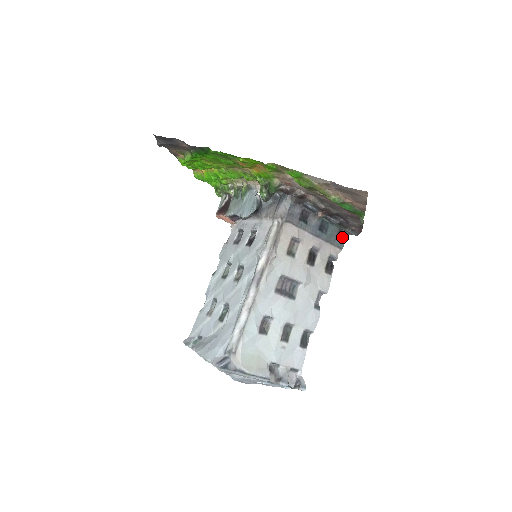
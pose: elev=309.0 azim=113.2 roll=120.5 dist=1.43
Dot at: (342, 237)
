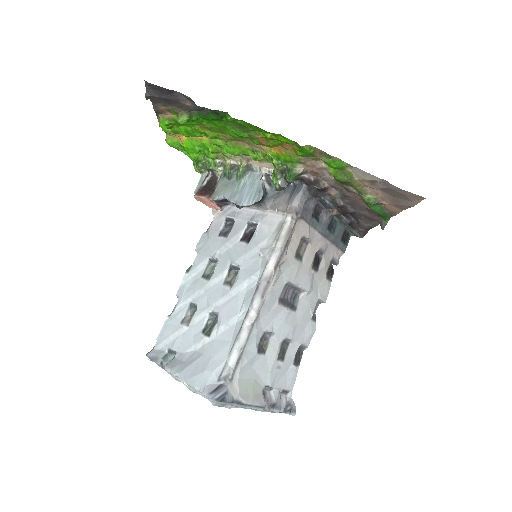
Dot at: (346, 238)
